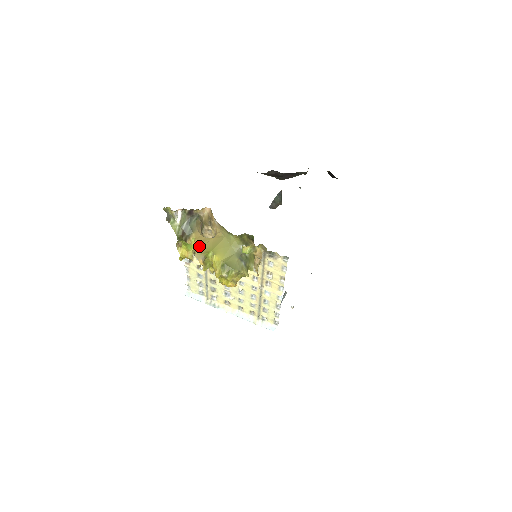
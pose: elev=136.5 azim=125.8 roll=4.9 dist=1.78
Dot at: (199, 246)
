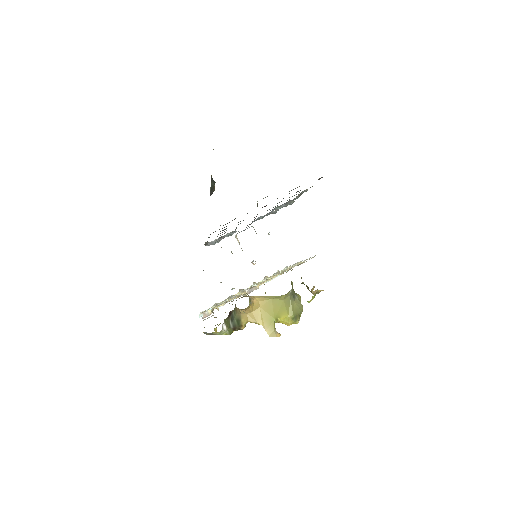
Dot at: (256, 323)
